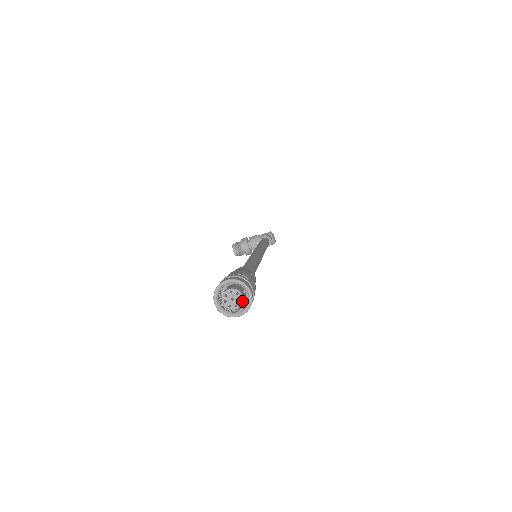
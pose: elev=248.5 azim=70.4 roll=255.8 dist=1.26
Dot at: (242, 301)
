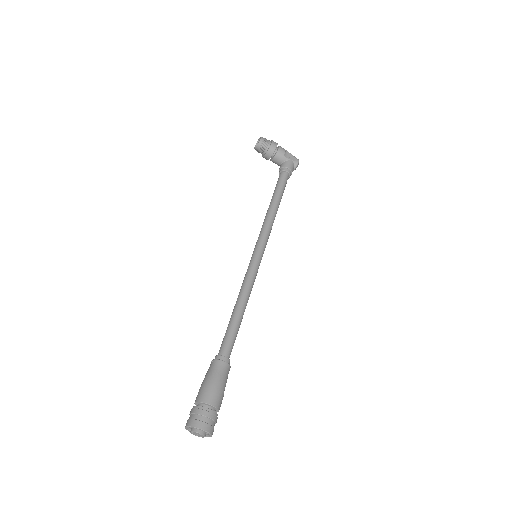
Dot at: (202, 437)
